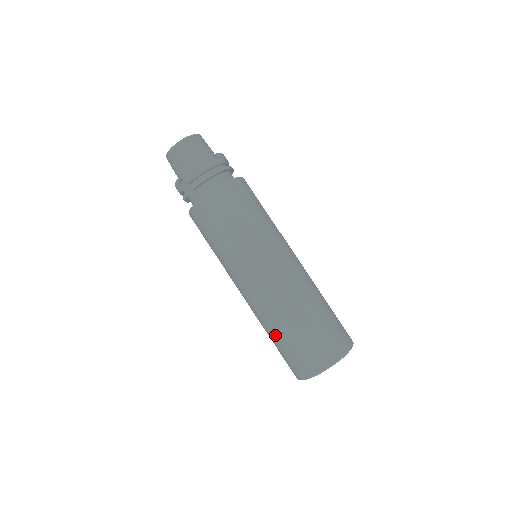
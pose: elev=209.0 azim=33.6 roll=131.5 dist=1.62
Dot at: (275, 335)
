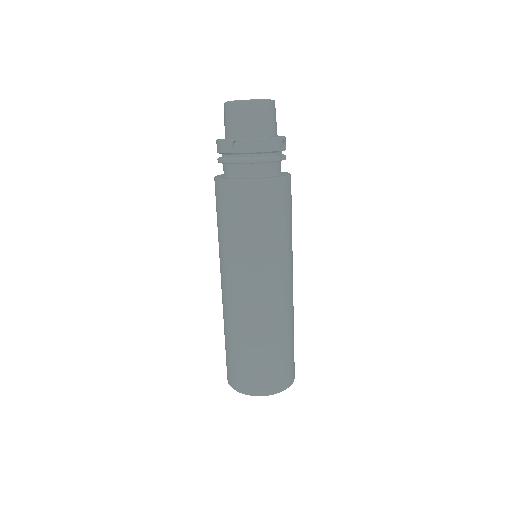
Dot at: occluded
